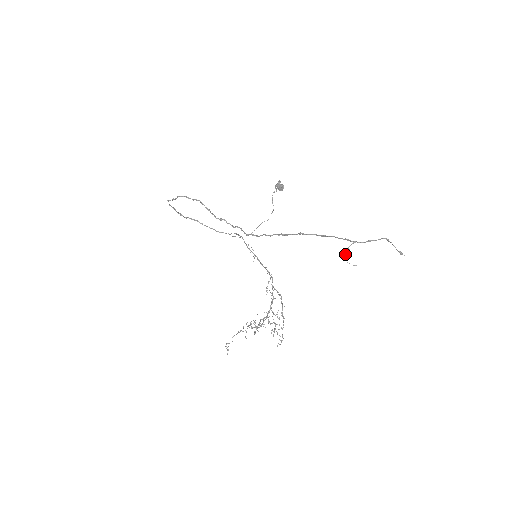
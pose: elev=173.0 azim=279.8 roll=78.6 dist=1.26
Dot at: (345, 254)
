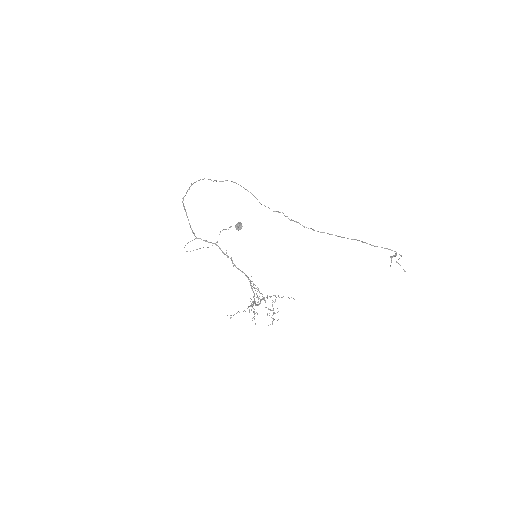
Dot at: occluded
